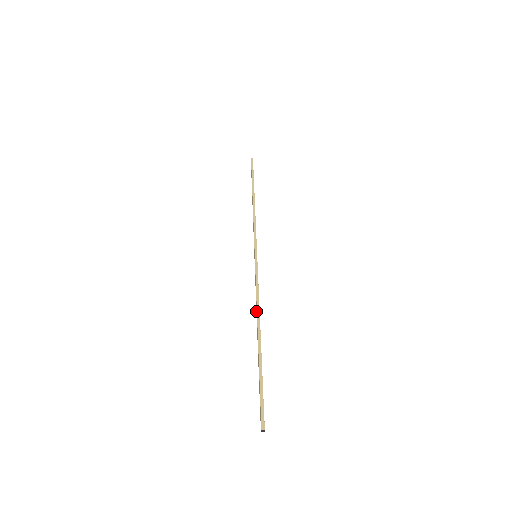
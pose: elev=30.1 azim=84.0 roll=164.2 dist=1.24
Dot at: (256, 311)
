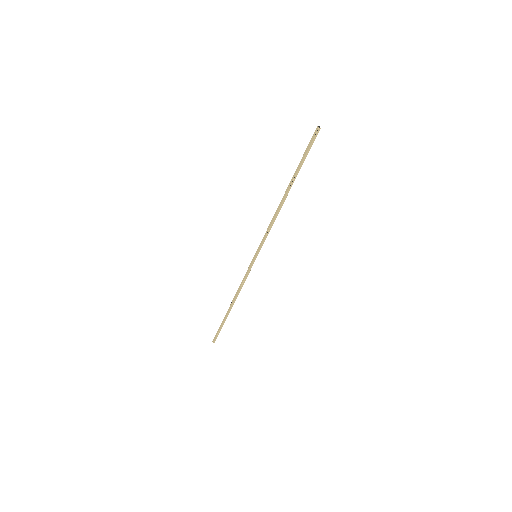
Dot at: (236, 293)
